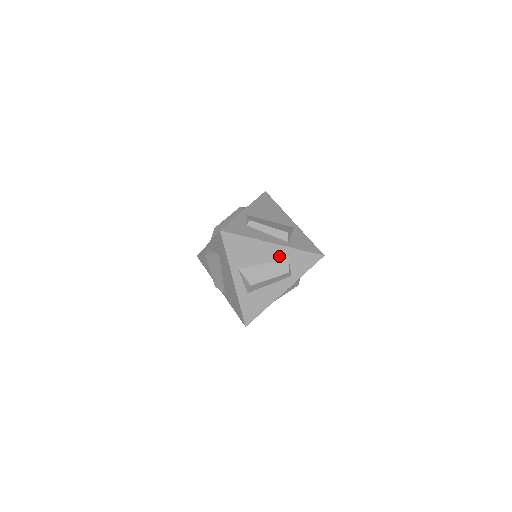
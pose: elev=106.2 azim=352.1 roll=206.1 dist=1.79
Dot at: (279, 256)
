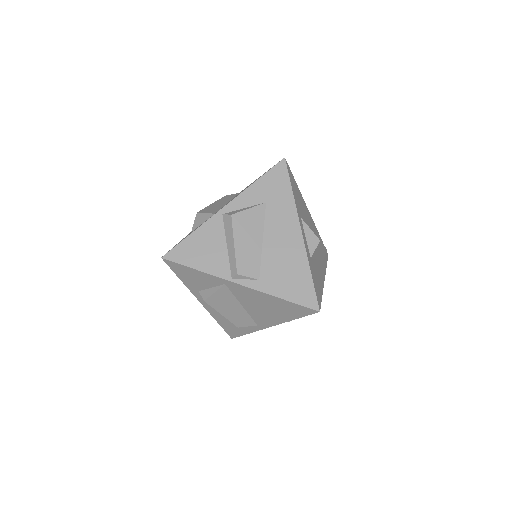
Dot at: (313, 229)
